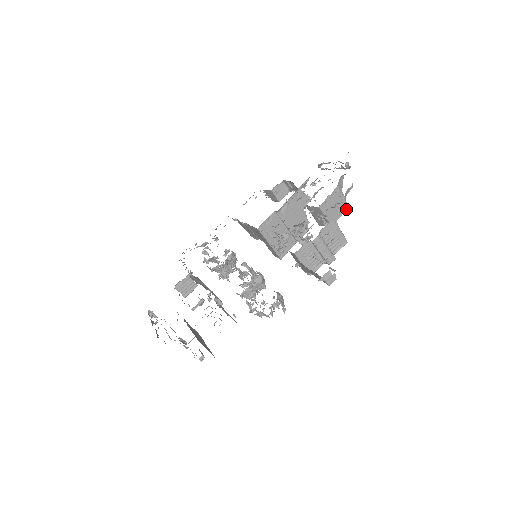
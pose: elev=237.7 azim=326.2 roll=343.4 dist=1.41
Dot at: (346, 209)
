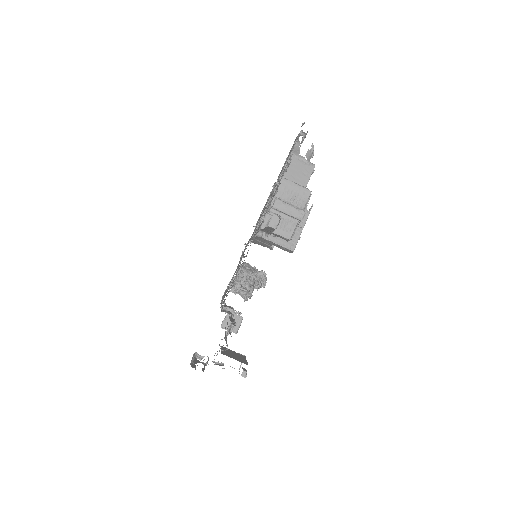
Dot at: (313, 168)
